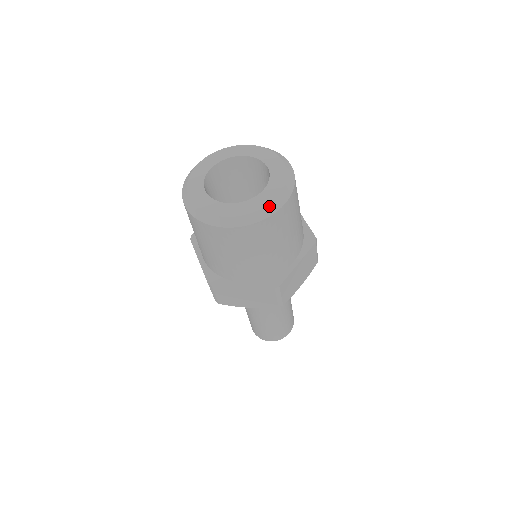
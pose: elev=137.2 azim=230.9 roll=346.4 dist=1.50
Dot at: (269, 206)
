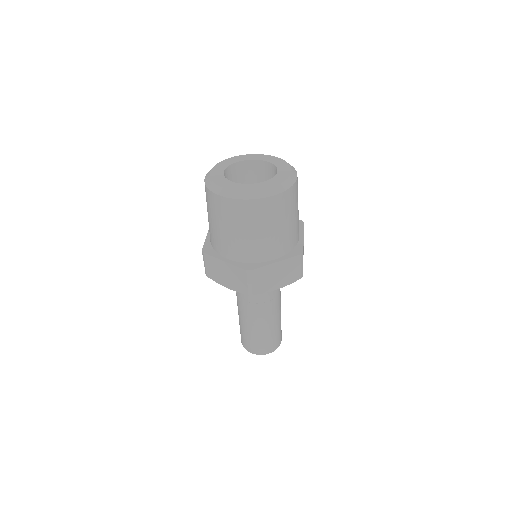
Dot at: (291, 176)
